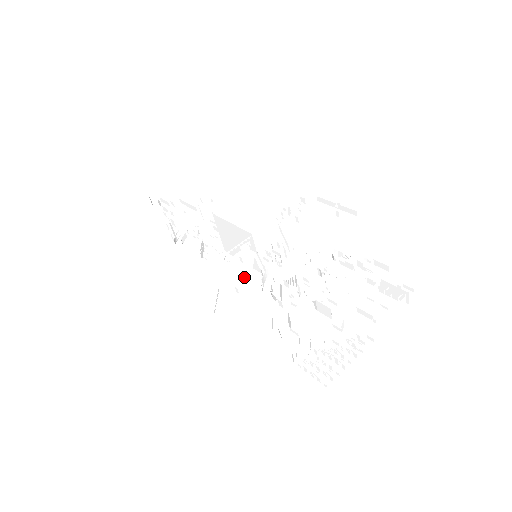
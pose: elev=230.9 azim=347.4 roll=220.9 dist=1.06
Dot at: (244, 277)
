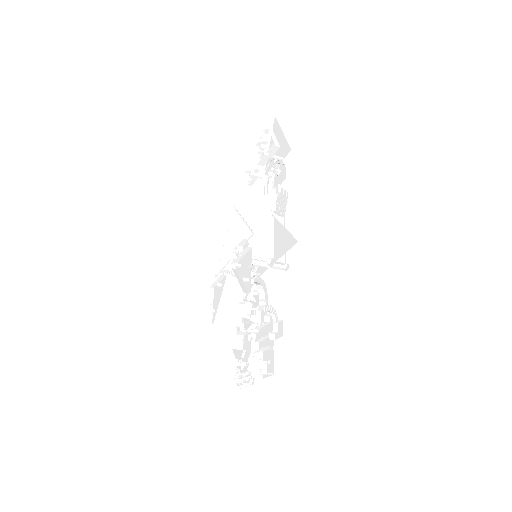
Dot at: (218, 301)
